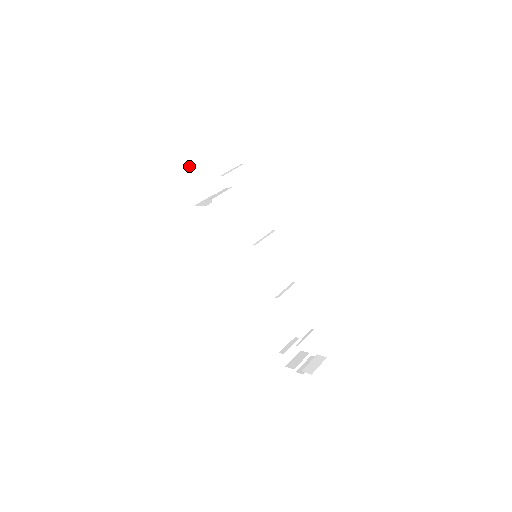
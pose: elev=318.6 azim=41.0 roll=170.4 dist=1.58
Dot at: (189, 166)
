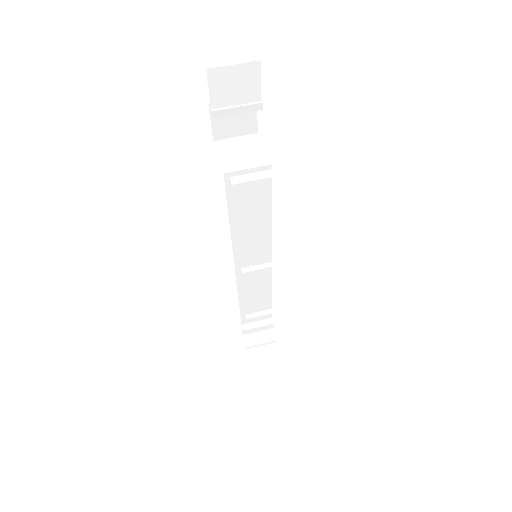
Dot at: (224, 94)
